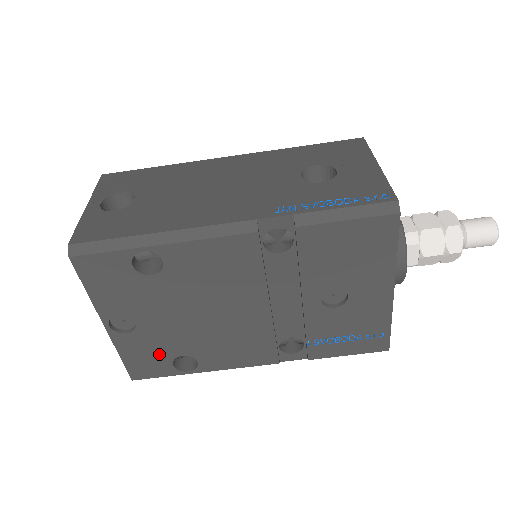
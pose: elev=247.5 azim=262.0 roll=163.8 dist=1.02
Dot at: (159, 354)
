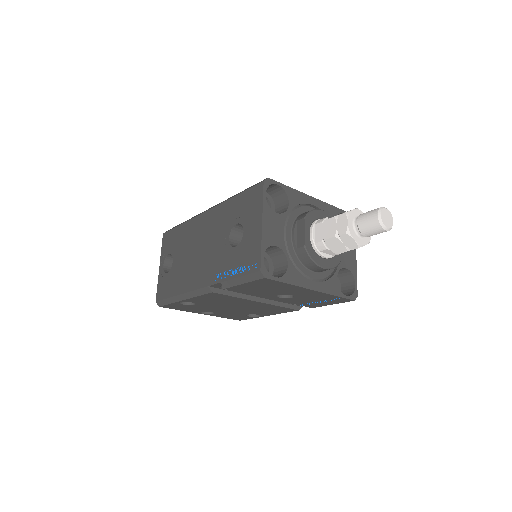
Dot at: (237, 315)
